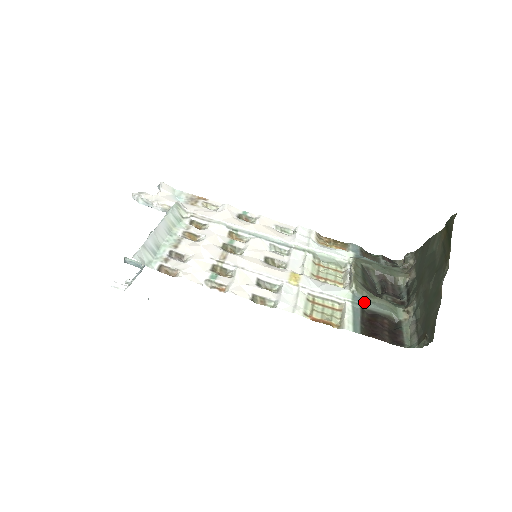
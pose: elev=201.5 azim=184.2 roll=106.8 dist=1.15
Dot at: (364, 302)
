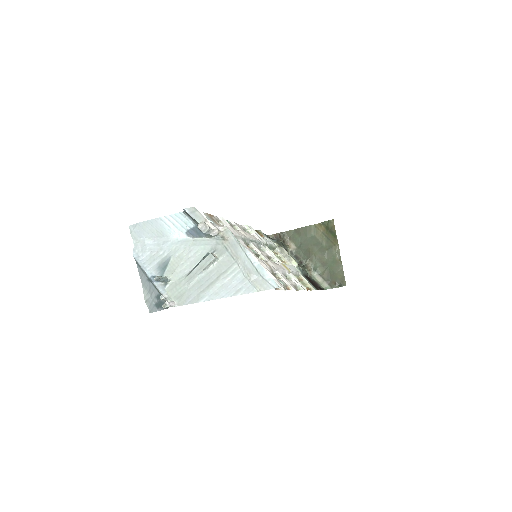
Dot at: (302, 271)
